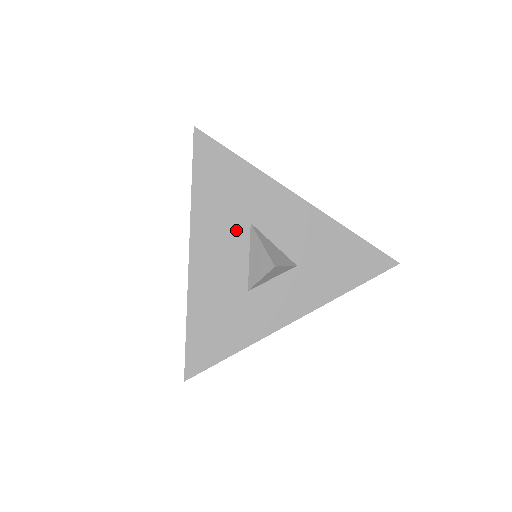
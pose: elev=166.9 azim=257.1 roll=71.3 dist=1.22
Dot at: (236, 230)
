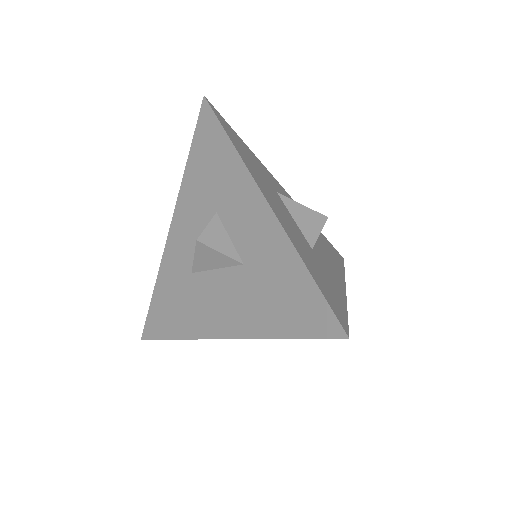
Dot at: (274, 193)
